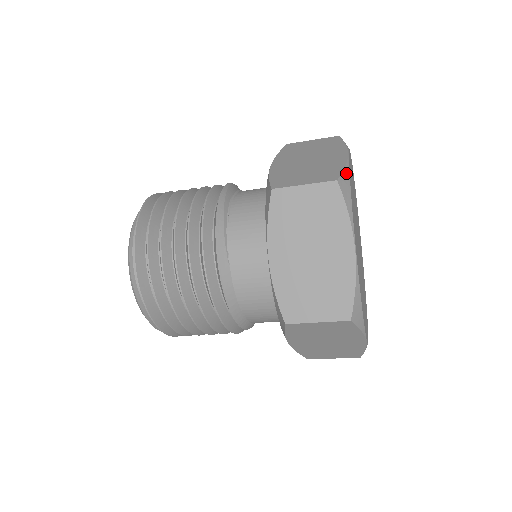
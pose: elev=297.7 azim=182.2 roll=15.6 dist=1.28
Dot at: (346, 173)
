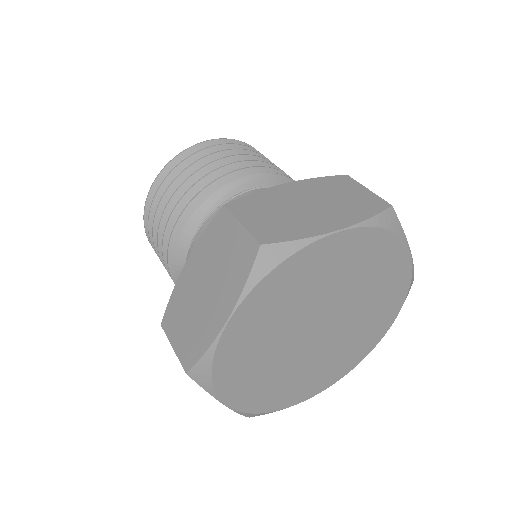
Dot at: (292, 246)
